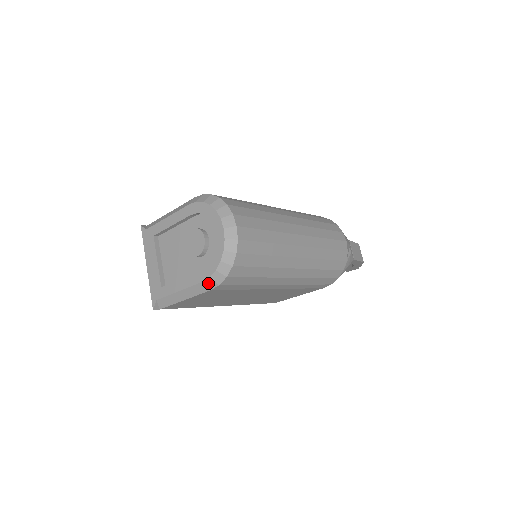
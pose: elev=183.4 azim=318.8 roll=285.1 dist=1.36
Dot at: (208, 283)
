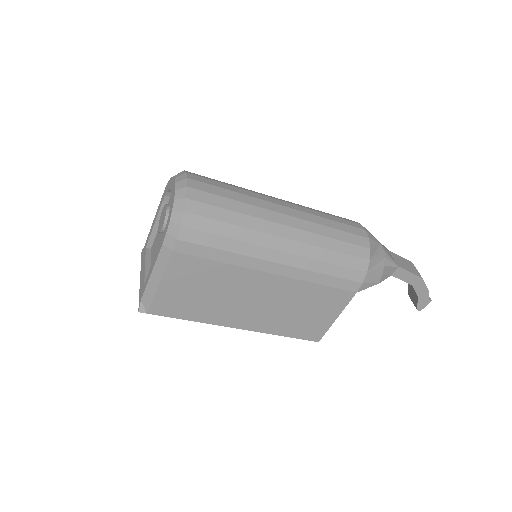
Dot at: (167, 242)
